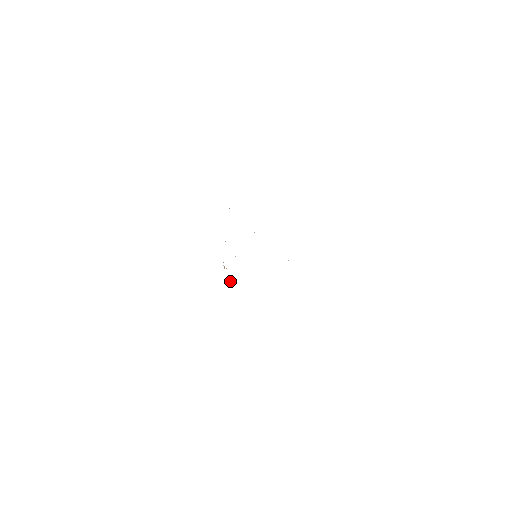
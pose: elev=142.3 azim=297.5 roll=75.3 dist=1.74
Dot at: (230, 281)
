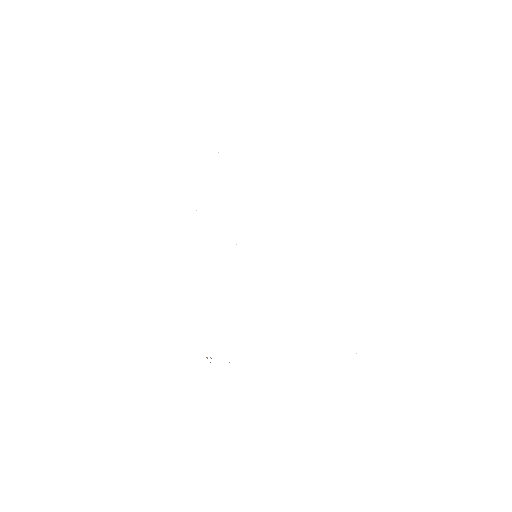
Dot at: occluded
